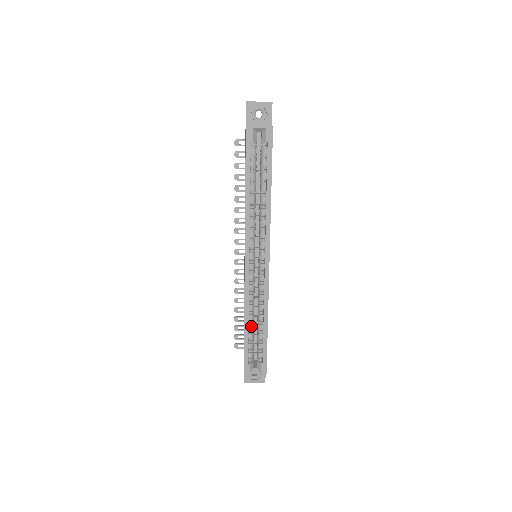
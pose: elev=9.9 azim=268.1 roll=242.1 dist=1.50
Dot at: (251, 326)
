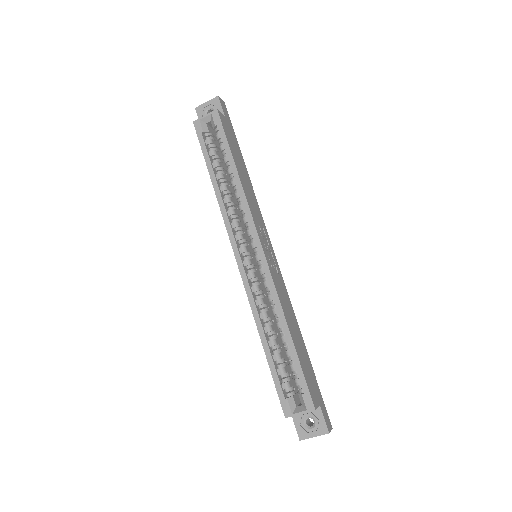
Dot at: (272, 342)
